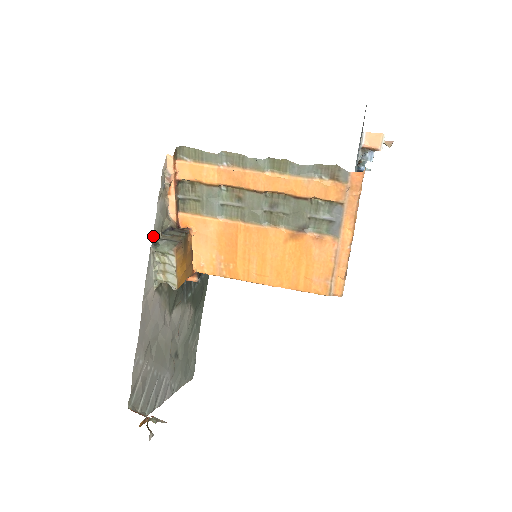
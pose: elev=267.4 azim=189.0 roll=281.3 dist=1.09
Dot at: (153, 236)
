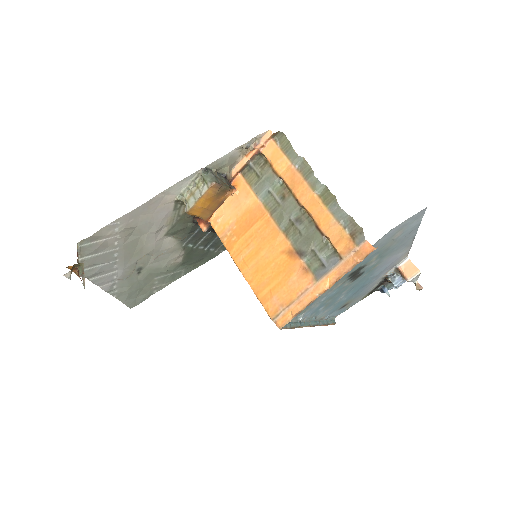
Dot at: (210, 164)
